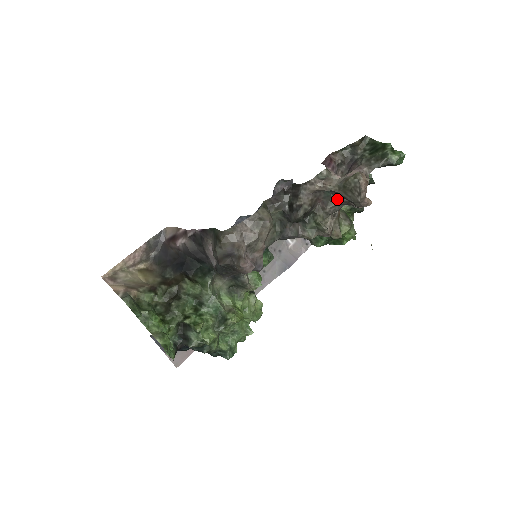
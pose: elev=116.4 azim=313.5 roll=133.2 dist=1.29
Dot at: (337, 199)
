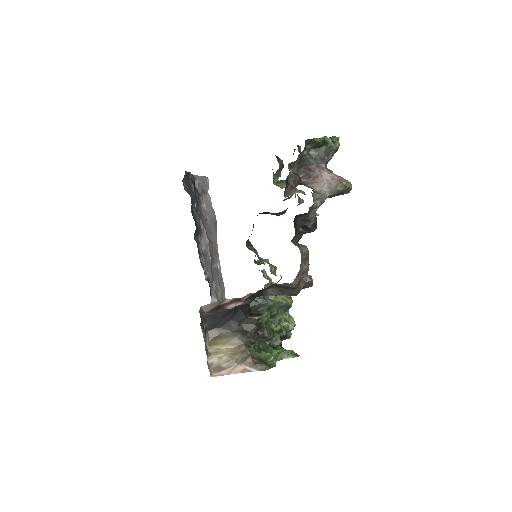
Dot at: occluded
